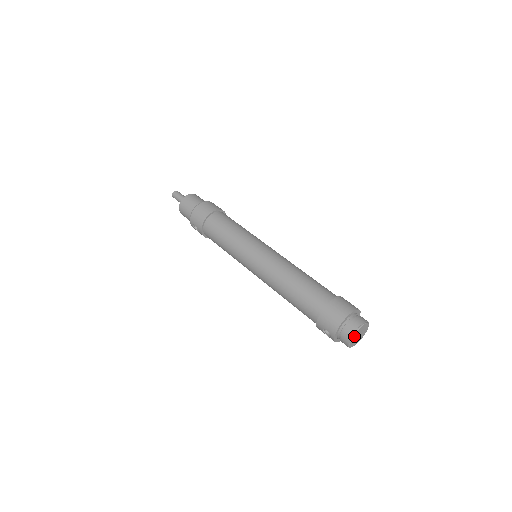
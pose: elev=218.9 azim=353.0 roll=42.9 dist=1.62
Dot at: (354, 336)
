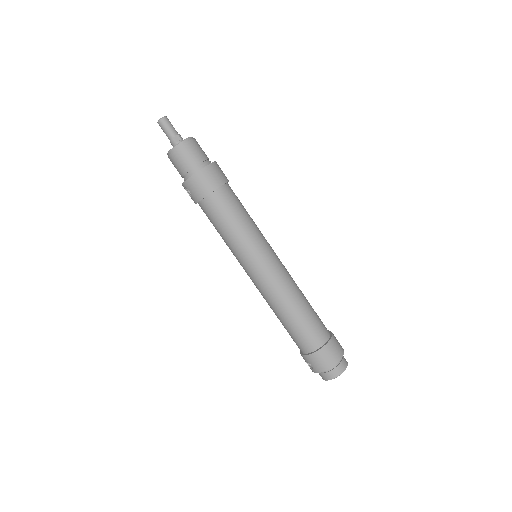
Dot at: (334, 377)
